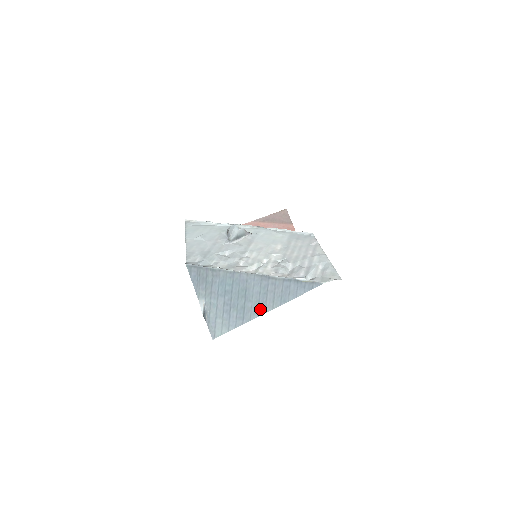
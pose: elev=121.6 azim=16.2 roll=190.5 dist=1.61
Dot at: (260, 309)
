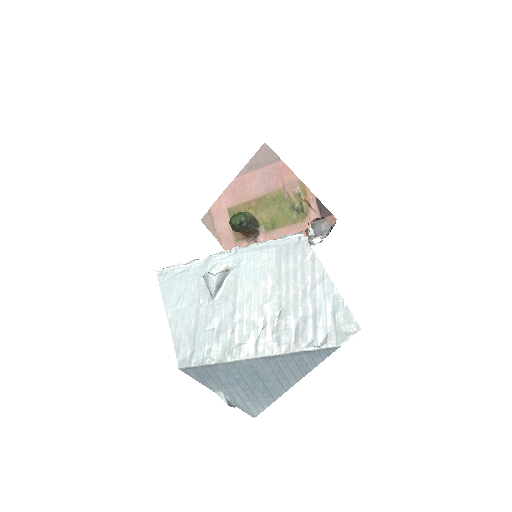
Dot at: (284, 385)
